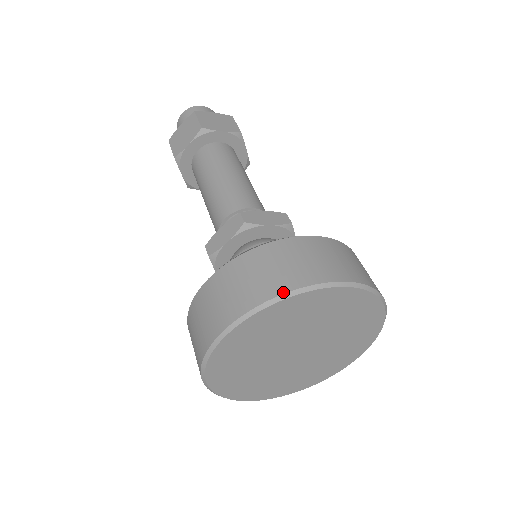
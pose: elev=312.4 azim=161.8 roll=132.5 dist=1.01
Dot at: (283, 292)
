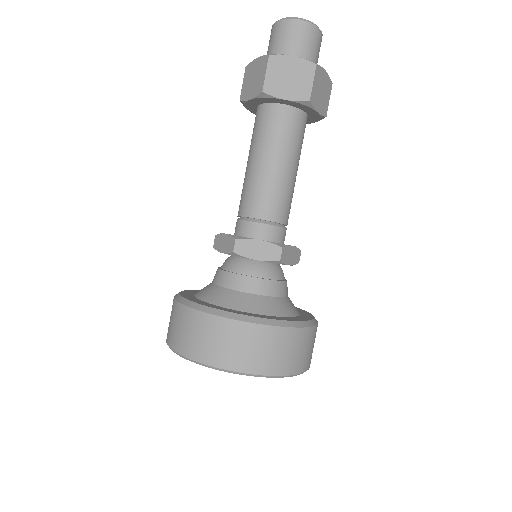
Dot at: (197, 361)
